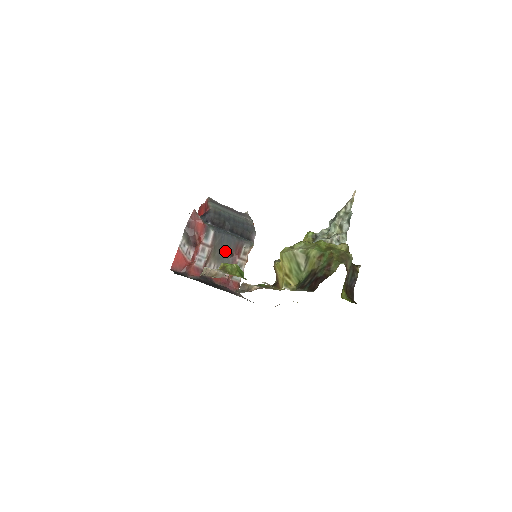
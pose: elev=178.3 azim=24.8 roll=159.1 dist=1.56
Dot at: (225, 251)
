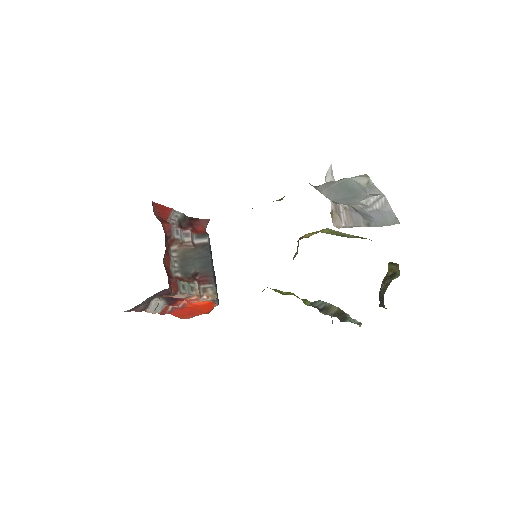
Dot at: (195, 265)
